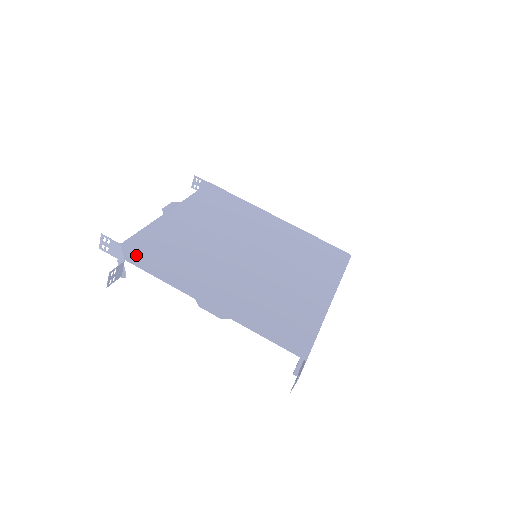
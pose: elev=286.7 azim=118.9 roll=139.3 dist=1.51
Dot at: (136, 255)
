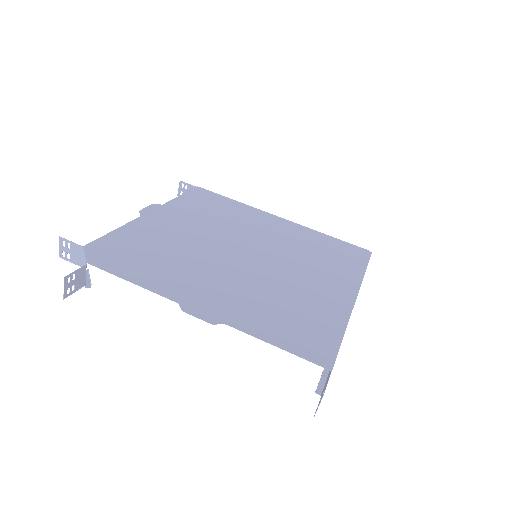
Dot at: (102, 257)
